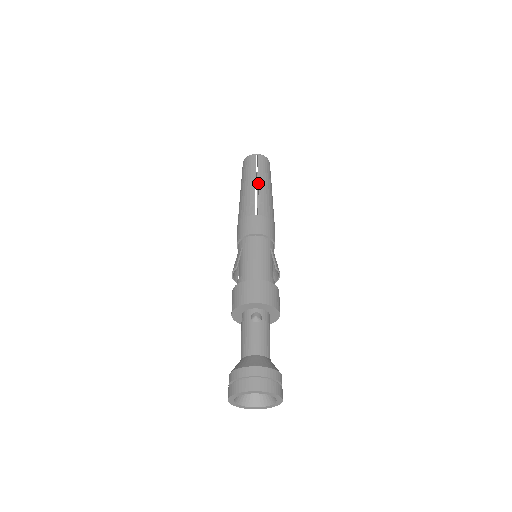
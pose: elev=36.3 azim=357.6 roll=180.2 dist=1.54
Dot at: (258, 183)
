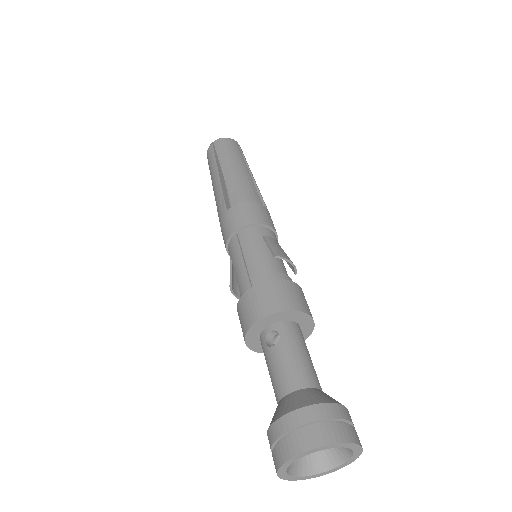
Dot at: (222, 172)
